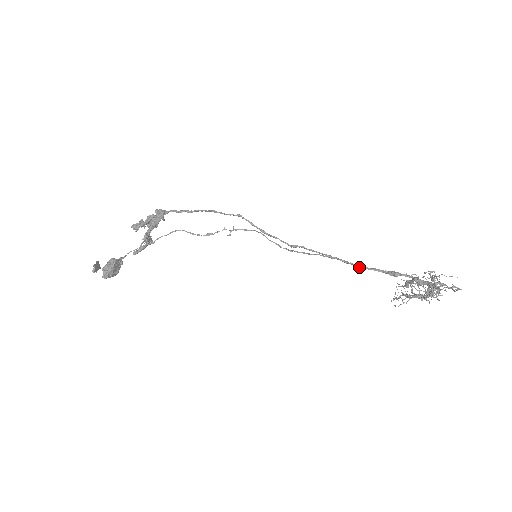
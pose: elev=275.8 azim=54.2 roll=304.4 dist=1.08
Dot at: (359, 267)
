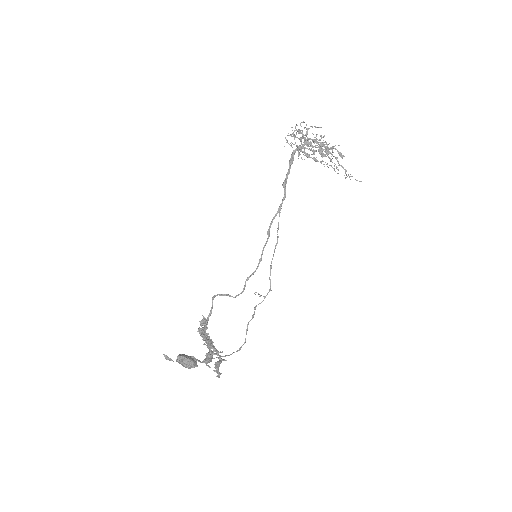
Dot at: (284, 183)
